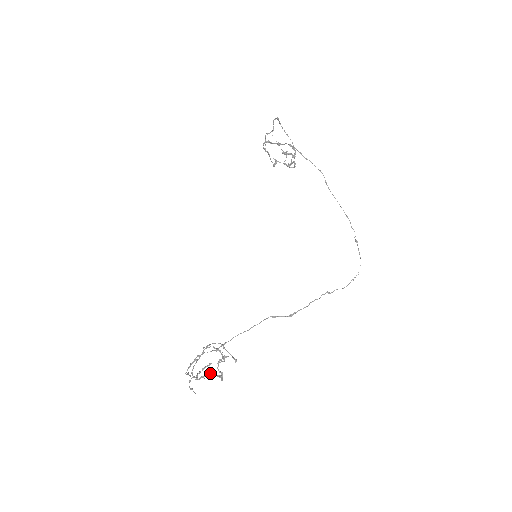
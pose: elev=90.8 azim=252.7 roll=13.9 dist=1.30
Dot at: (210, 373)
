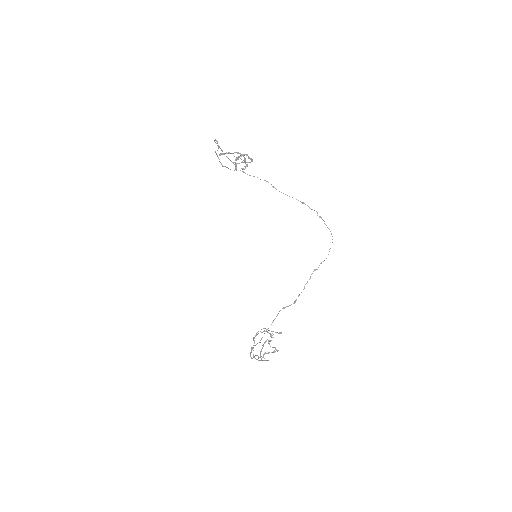
Dot at: occluded
